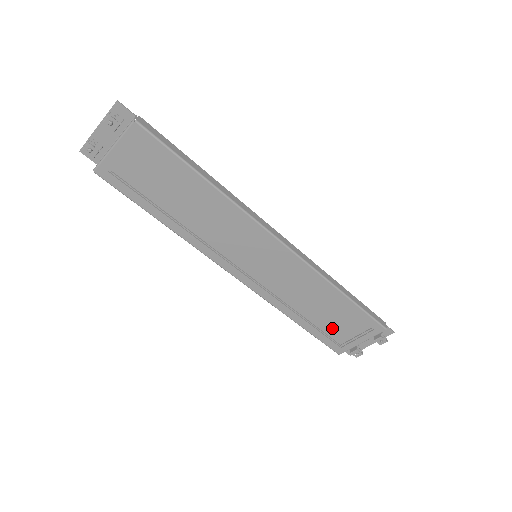
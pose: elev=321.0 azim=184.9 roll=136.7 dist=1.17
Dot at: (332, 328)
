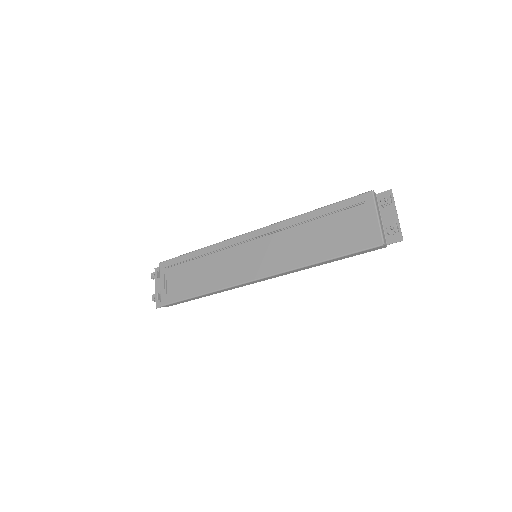
Dot at: (348, 236)
